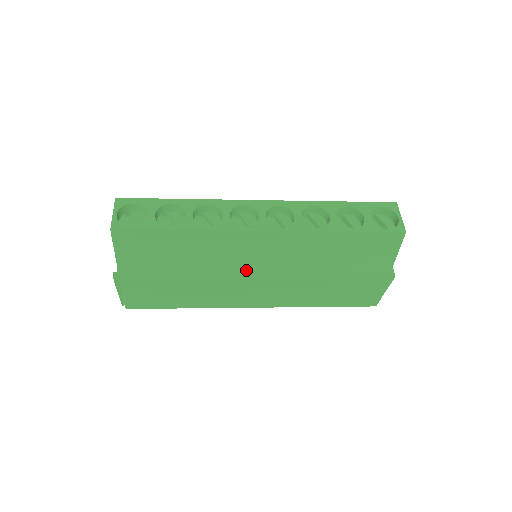
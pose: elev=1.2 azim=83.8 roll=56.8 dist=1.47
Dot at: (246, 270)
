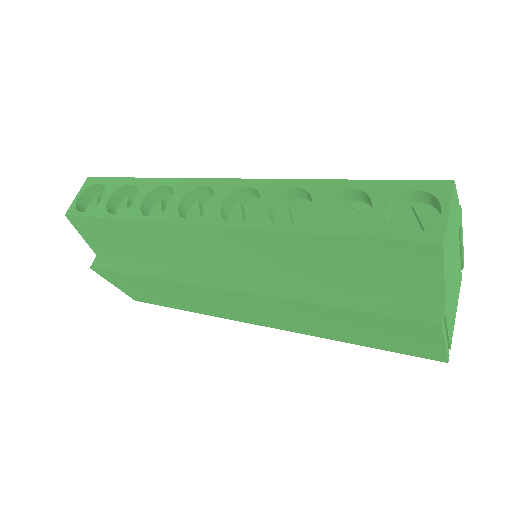
Dot at: (214, 277)
